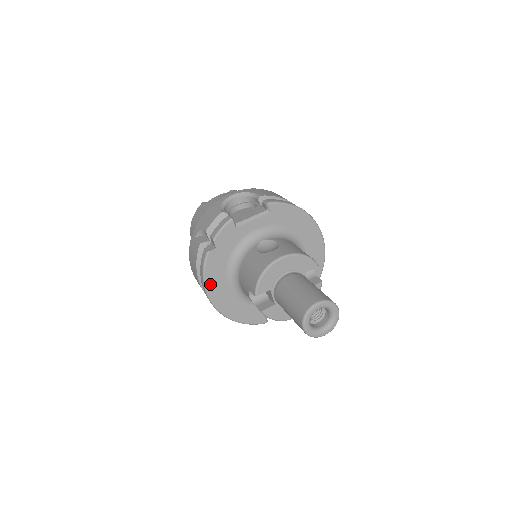
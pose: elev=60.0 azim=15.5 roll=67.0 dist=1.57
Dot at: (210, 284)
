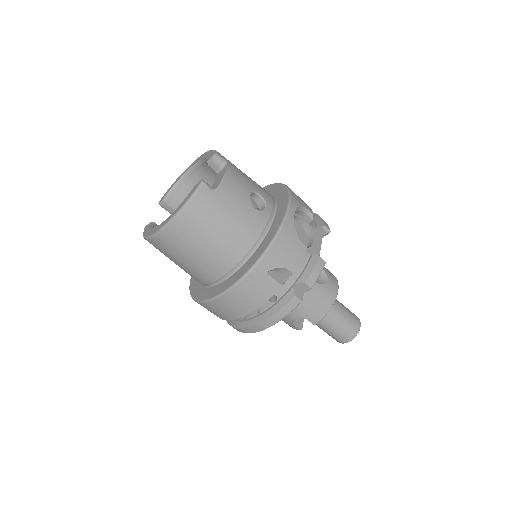
Dot at: occluded
